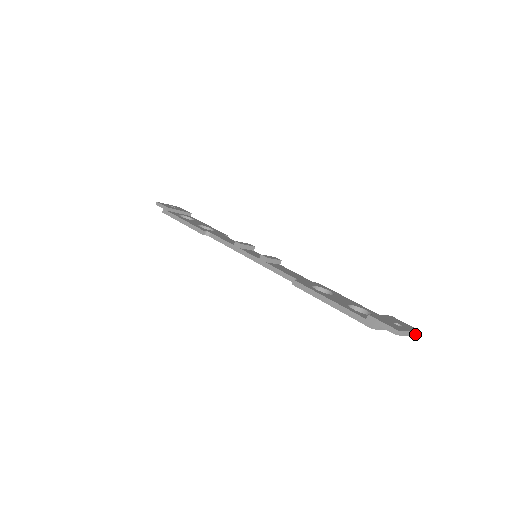
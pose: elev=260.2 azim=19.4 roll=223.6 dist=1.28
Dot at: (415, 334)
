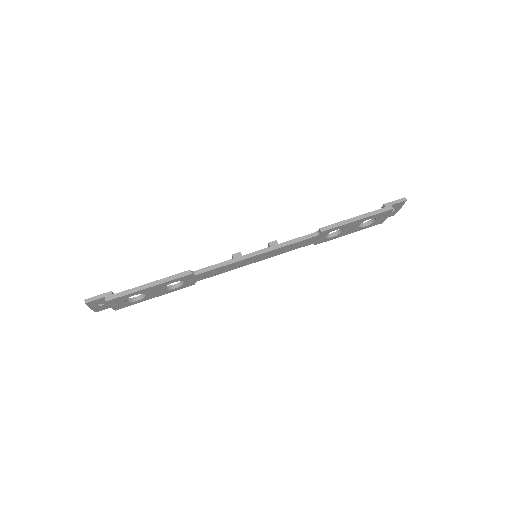
Dot at: occluded
